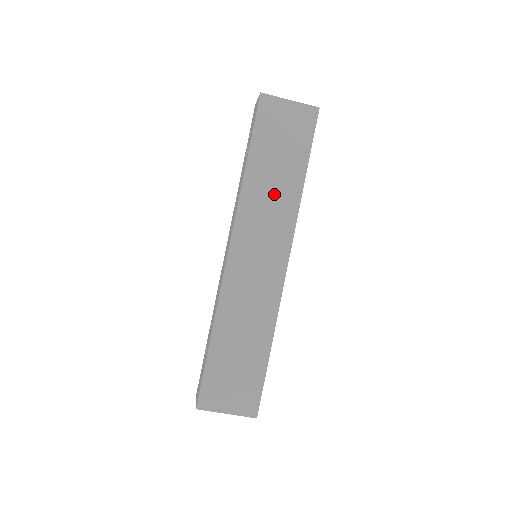
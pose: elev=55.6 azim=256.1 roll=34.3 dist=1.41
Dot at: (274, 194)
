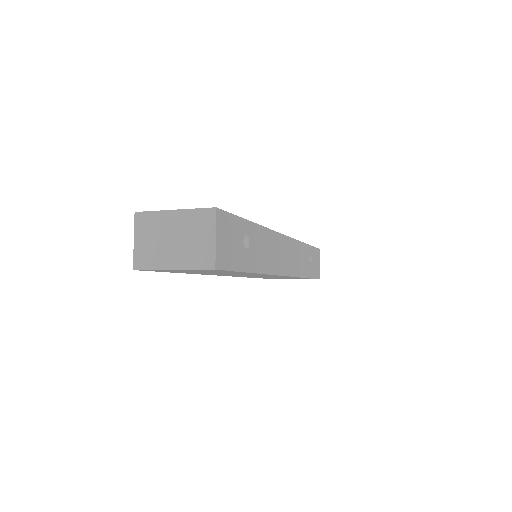
Dot at: occluded
